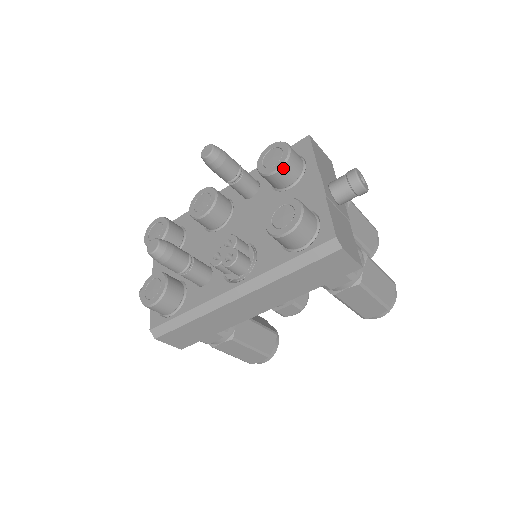
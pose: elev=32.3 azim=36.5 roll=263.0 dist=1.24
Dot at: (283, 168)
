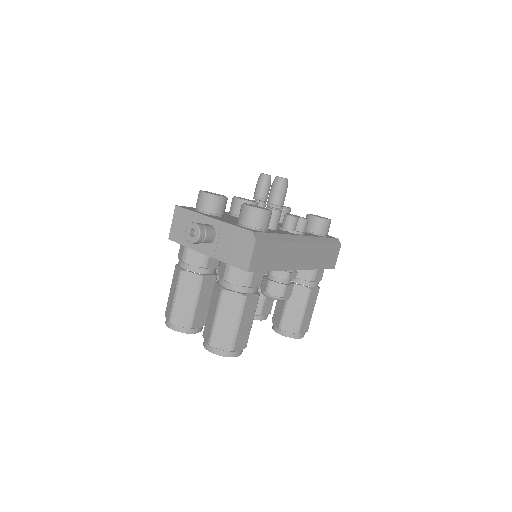
Dot at: occluded
